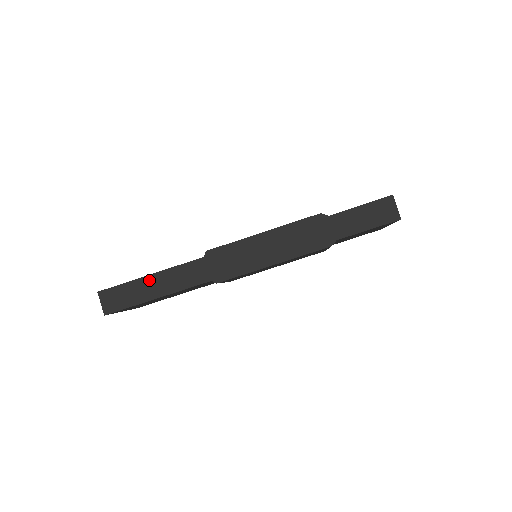
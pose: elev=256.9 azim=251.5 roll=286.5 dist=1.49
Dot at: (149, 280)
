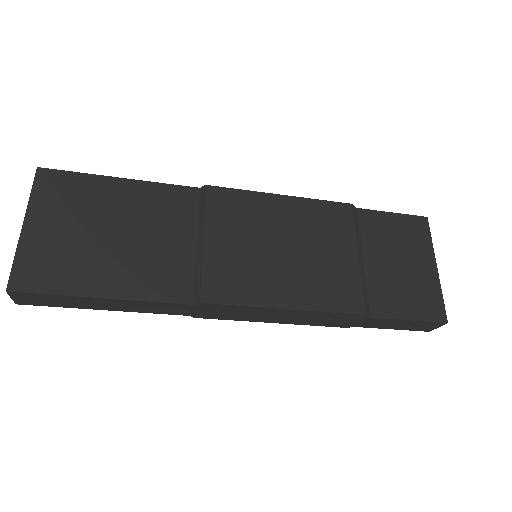
Dot at: (100, 301)
